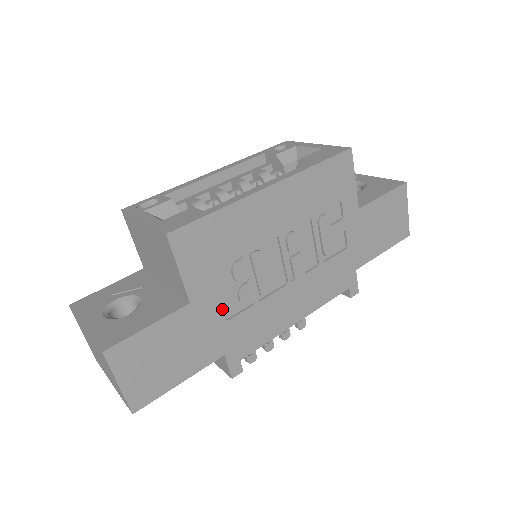
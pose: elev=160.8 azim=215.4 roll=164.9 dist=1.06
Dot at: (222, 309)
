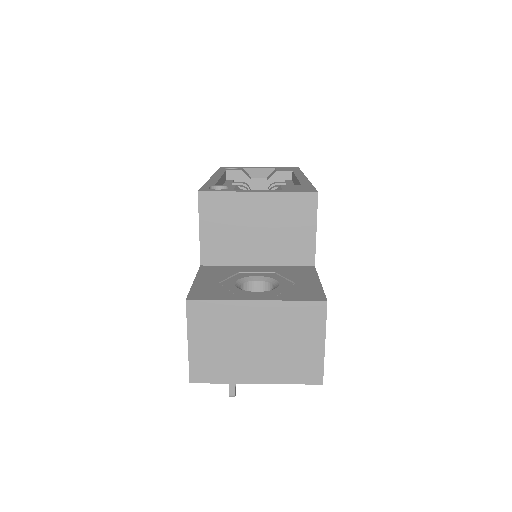
Dot at: occluded
